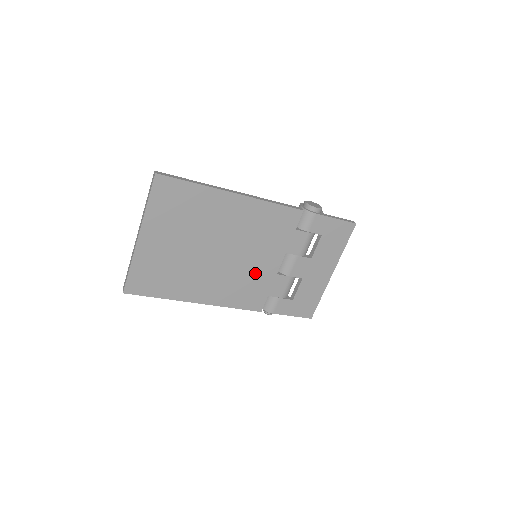
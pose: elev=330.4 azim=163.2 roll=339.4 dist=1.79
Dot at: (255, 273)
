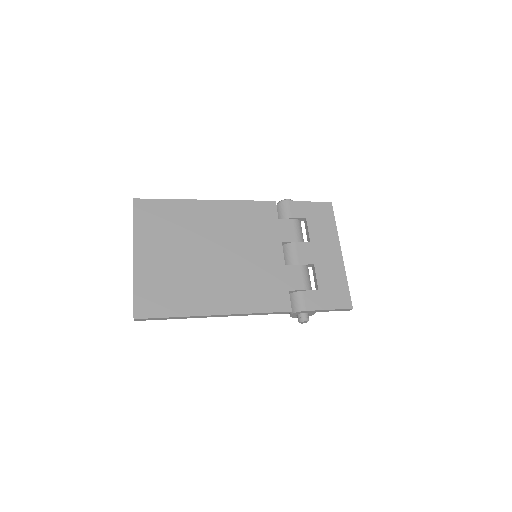
Dot at: (262, 269)
